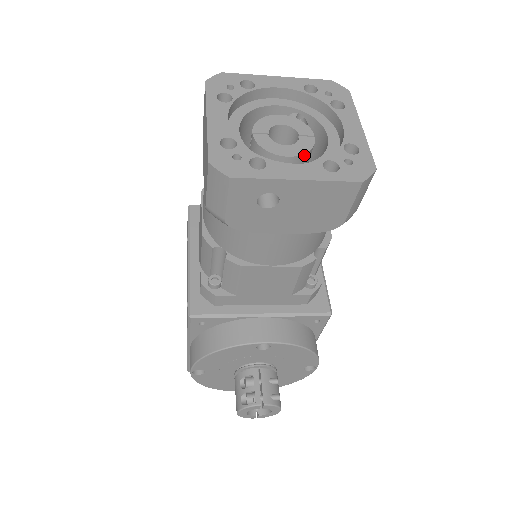
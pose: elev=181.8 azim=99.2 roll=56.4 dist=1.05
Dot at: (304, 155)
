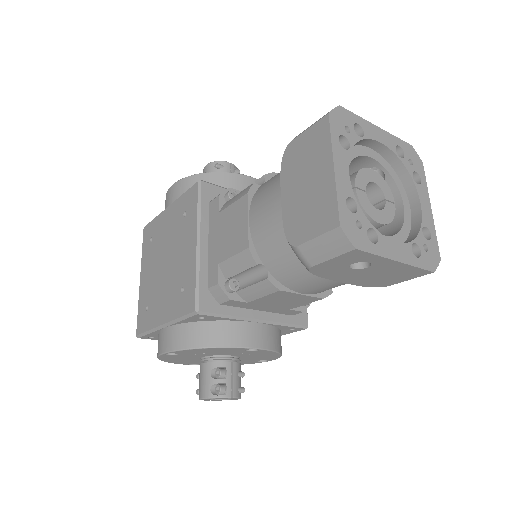
Dot at: (388, 223)
